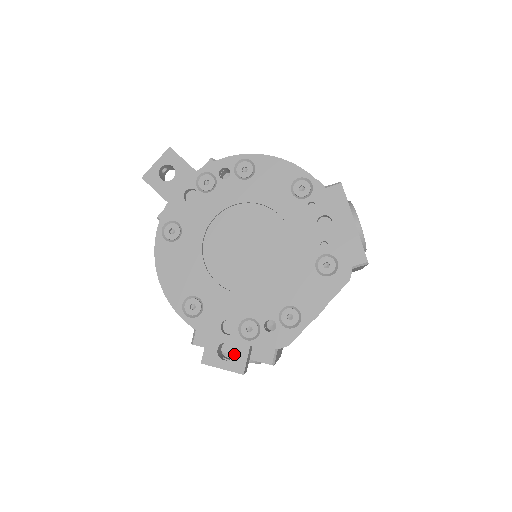
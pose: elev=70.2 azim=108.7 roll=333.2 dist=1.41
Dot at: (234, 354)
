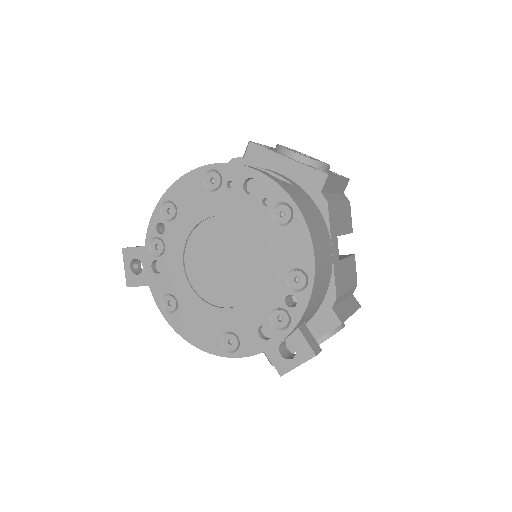
Dot at: occluded
